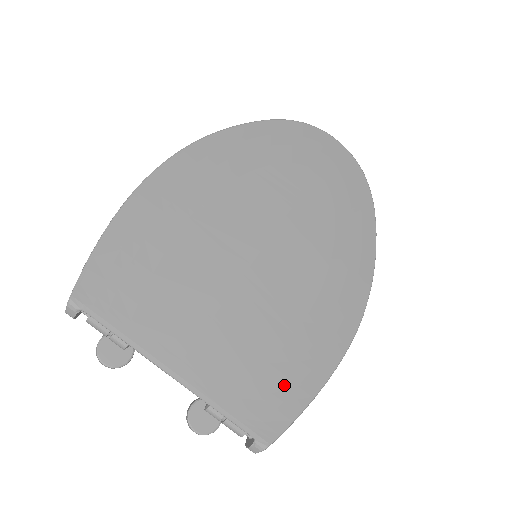
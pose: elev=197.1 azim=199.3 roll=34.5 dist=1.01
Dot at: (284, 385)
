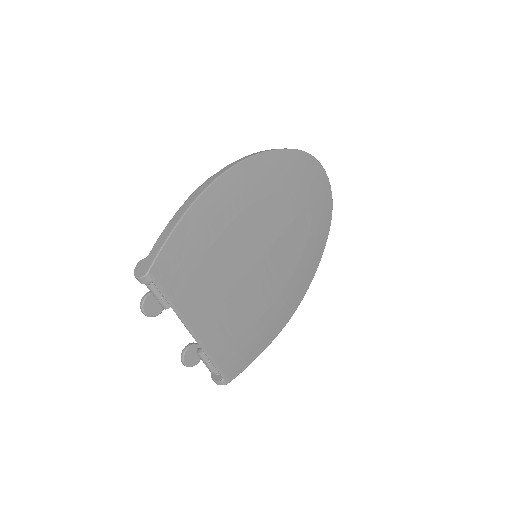
Dot at: (247, 348)
